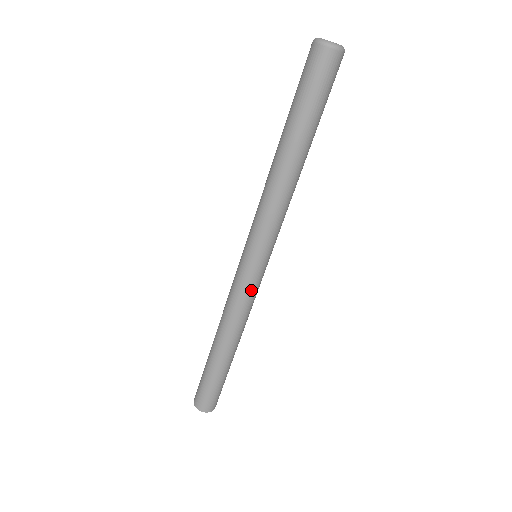
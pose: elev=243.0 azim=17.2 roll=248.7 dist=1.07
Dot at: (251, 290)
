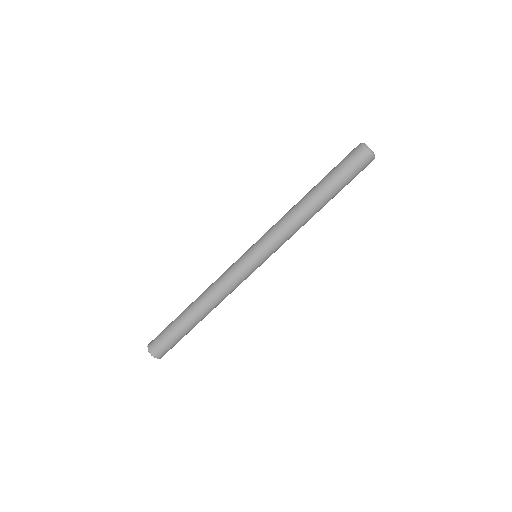
Dot at: (236, 271)
